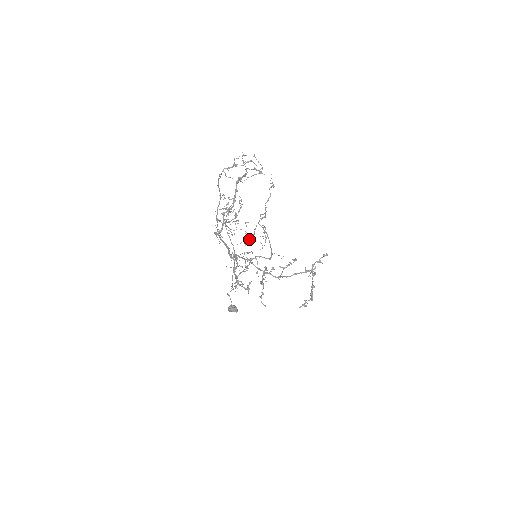
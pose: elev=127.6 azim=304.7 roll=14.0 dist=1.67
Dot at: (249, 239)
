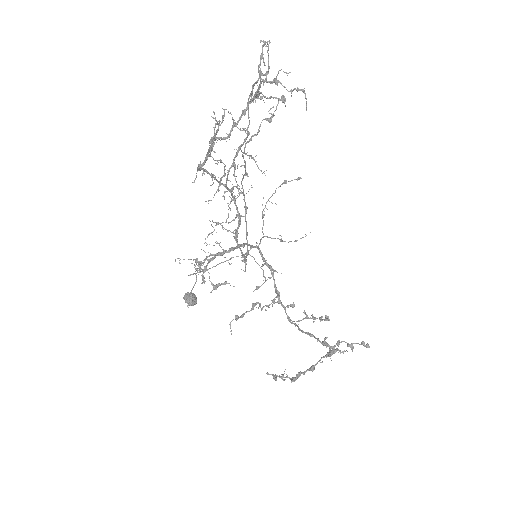
Dot at: occluded
